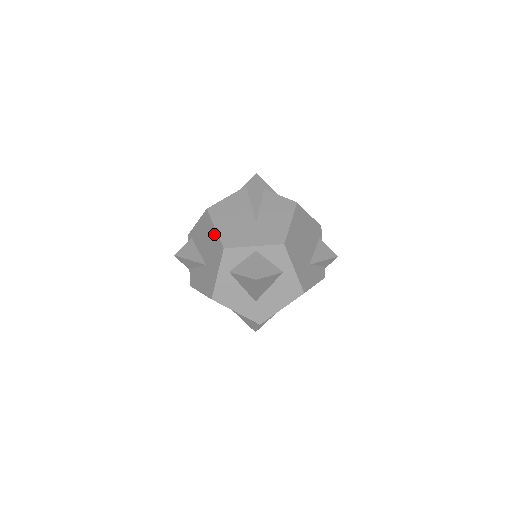
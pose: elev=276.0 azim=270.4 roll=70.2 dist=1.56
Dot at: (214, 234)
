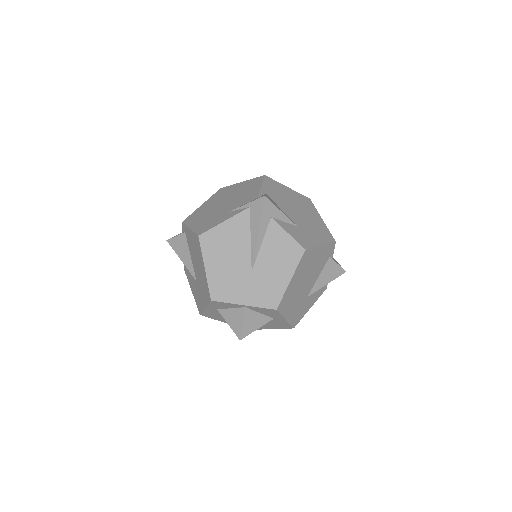
Dot at: (204, 272)
